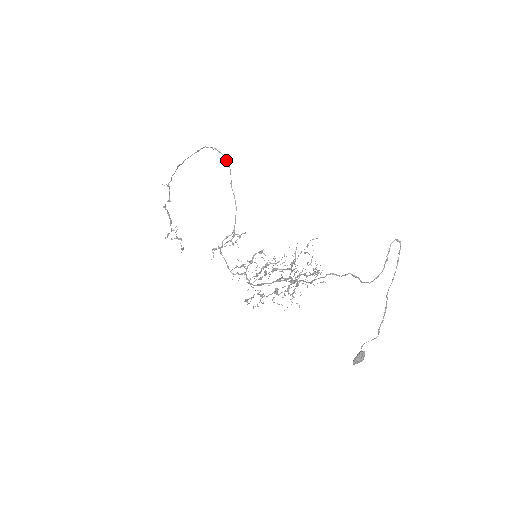
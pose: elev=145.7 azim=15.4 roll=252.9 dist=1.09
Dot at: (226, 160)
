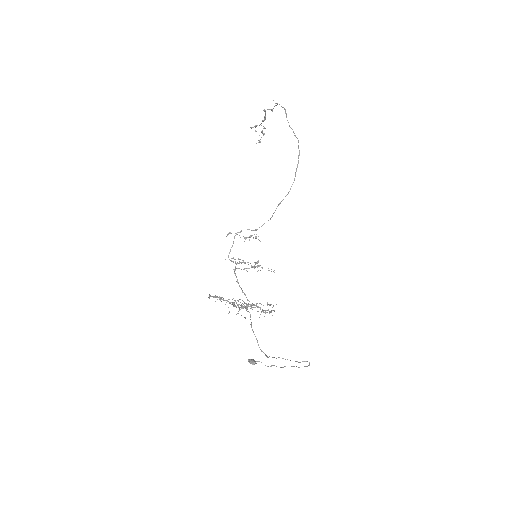
Dot at: occluded
